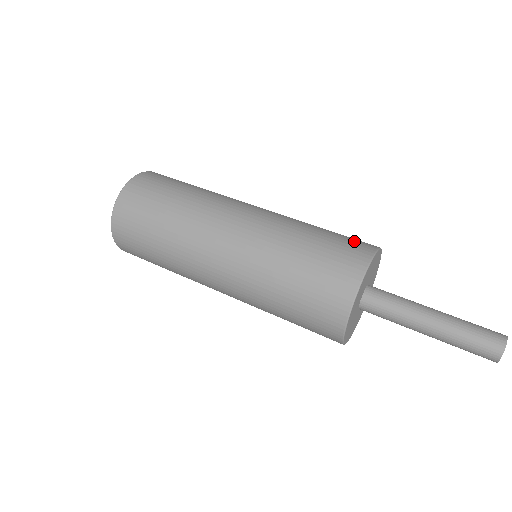
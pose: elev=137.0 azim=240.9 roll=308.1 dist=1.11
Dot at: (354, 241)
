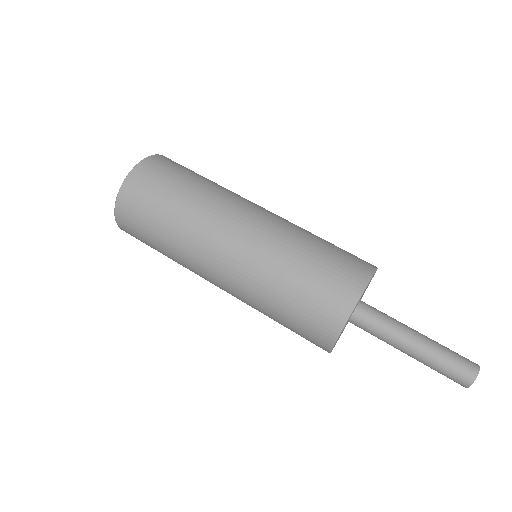
Dot at: (335, 290)
